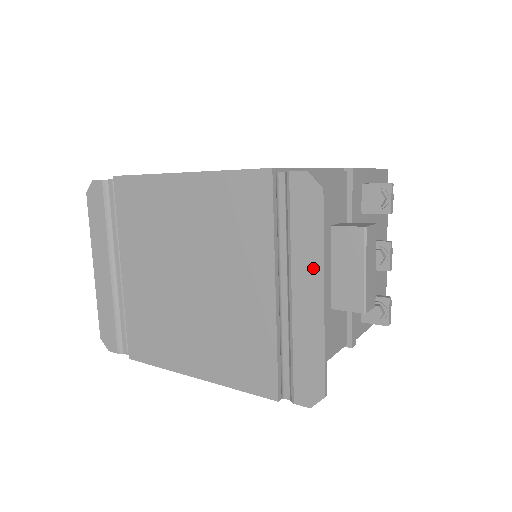
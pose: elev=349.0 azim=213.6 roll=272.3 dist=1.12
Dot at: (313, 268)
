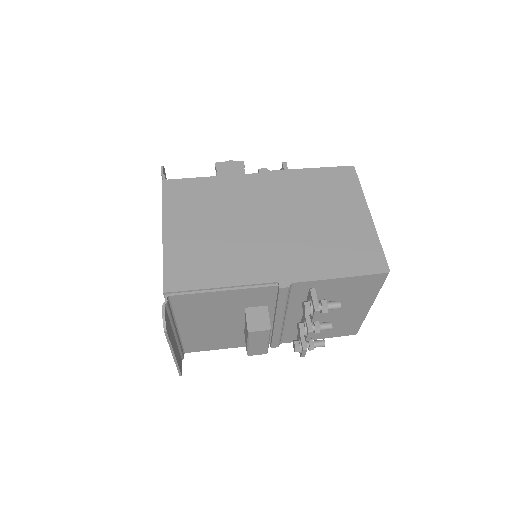
Dot at: occluded
